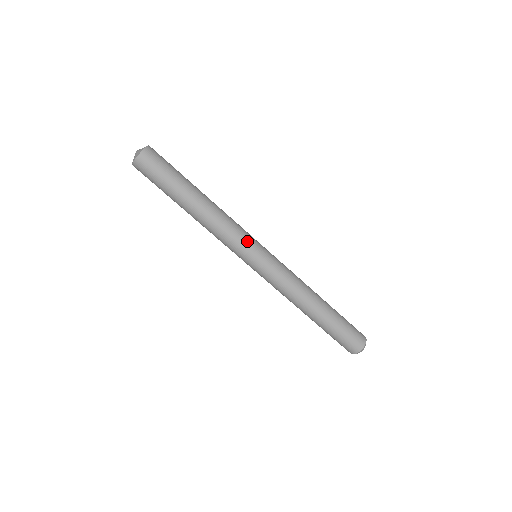
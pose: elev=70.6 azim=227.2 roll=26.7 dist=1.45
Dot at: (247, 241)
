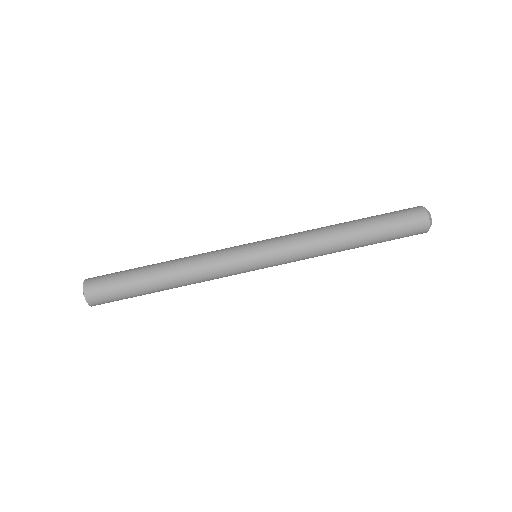
Dot at: (232, 248)
